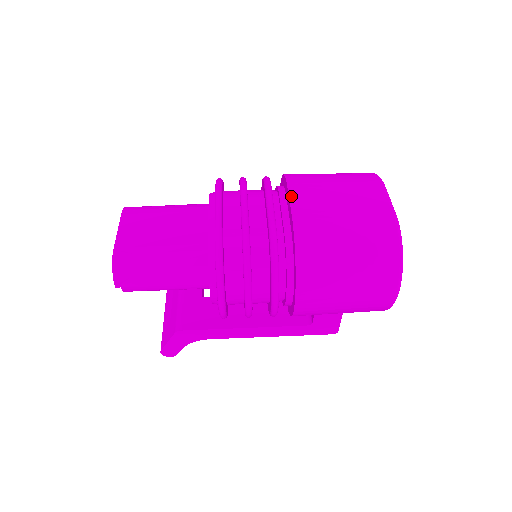
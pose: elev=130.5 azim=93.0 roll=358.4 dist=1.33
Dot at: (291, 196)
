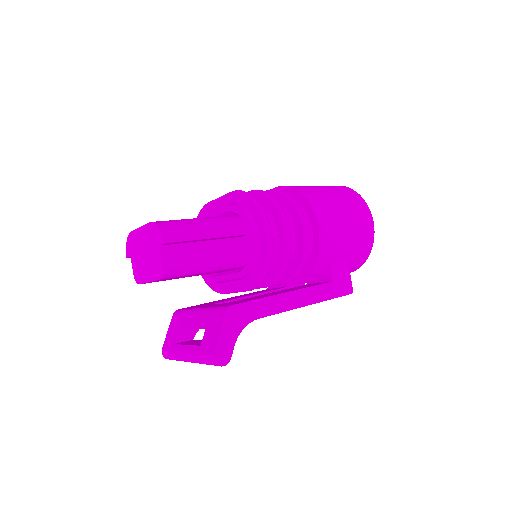
Dot at: occluded
